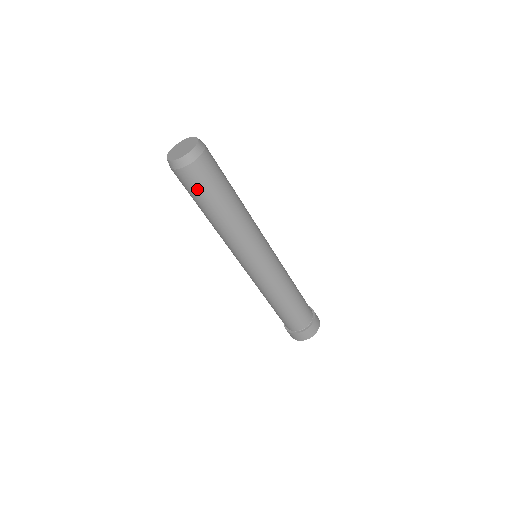
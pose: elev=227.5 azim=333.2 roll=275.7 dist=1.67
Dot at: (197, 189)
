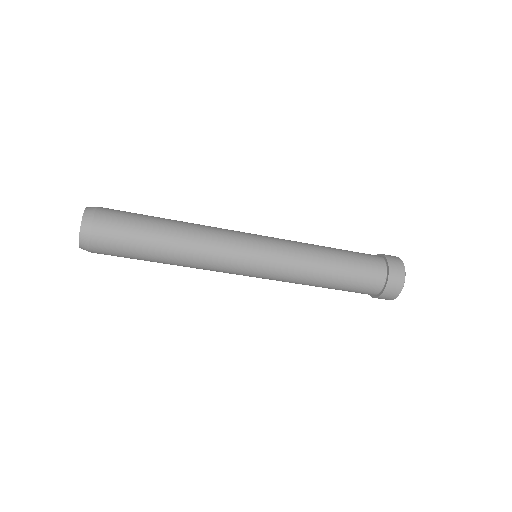
Dot at: occluded
